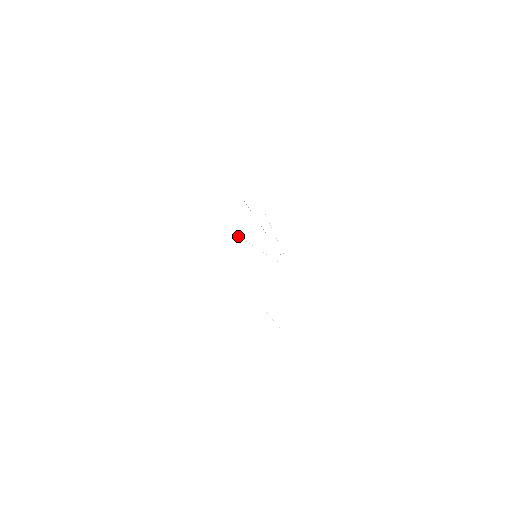
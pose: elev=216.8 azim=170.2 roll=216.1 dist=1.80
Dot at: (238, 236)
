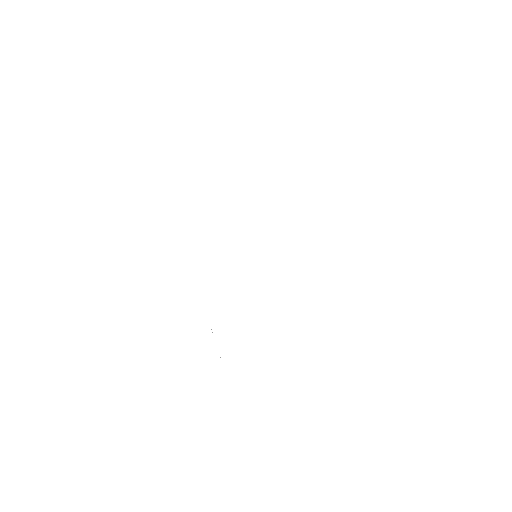
Dot at: occluded
